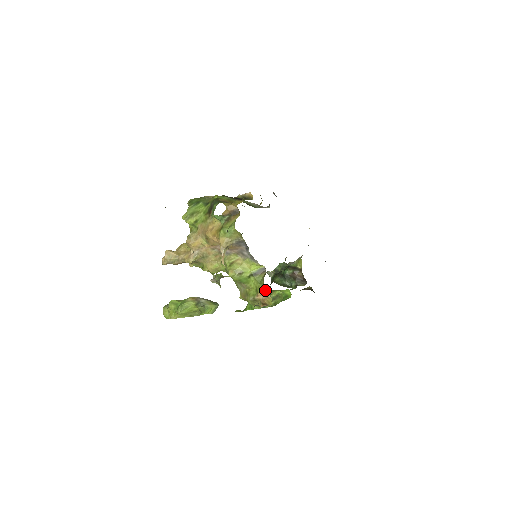
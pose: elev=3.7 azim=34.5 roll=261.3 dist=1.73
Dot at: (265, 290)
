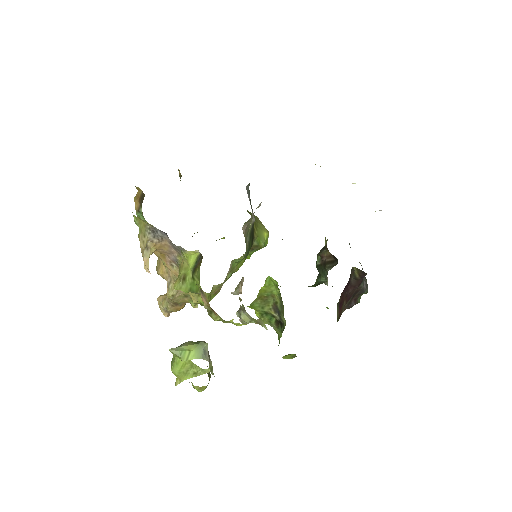
Dot at: occluded
